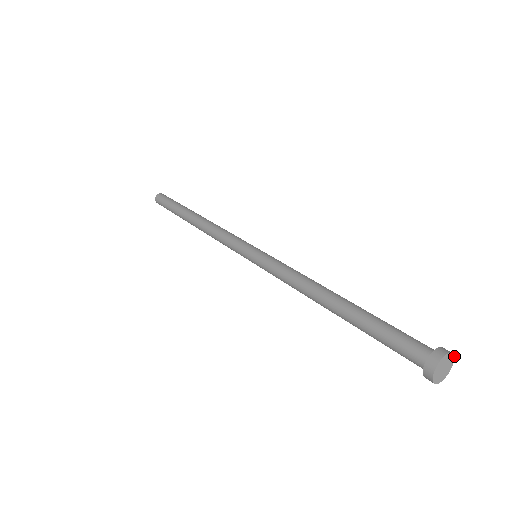
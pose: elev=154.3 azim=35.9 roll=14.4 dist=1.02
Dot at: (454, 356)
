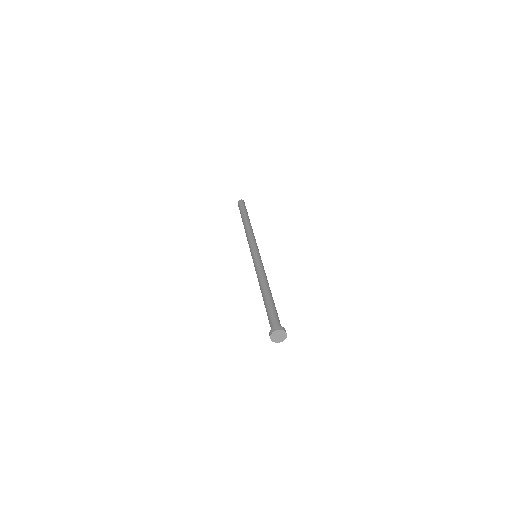
Dot at: (284, 330)
